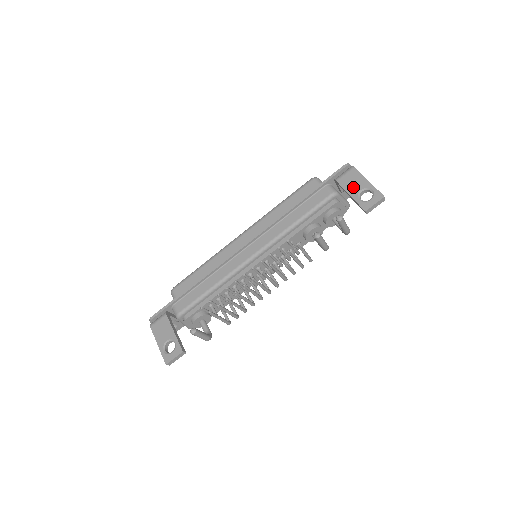
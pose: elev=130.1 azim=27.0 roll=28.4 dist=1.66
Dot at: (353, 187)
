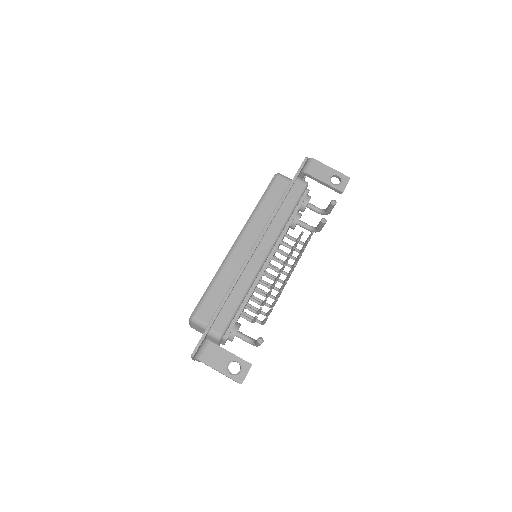
Dot at: (323, 175)
